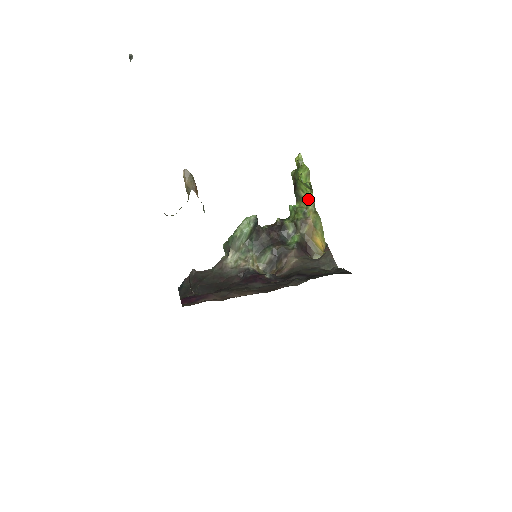
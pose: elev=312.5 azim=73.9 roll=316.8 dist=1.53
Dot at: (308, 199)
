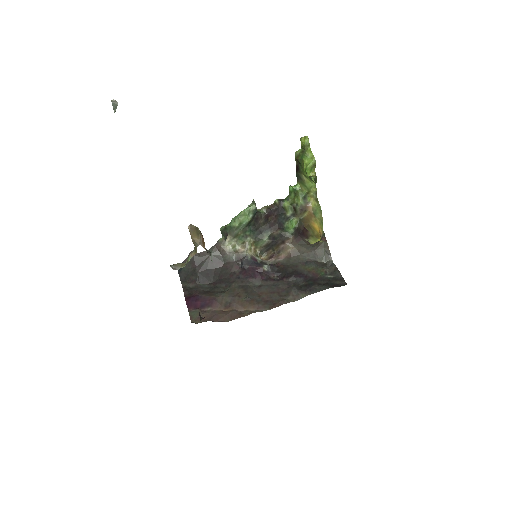
Dot at: (310, 186)
